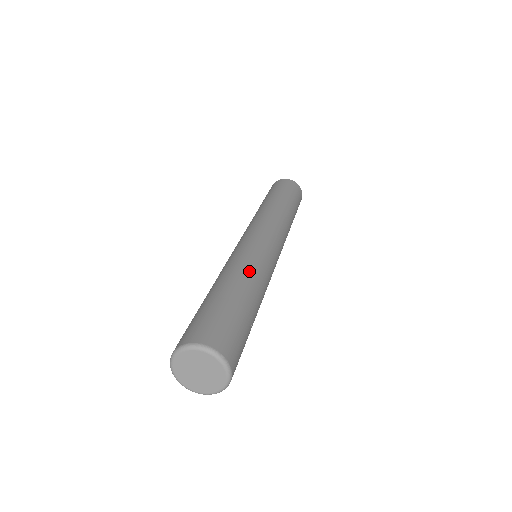
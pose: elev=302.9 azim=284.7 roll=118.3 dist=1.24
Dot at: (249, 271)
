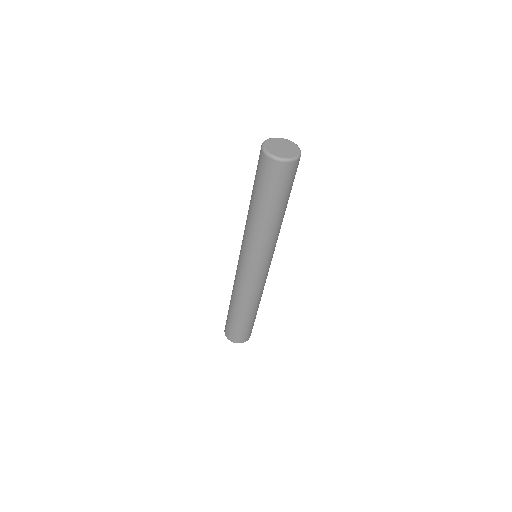
Dot at: occluded
